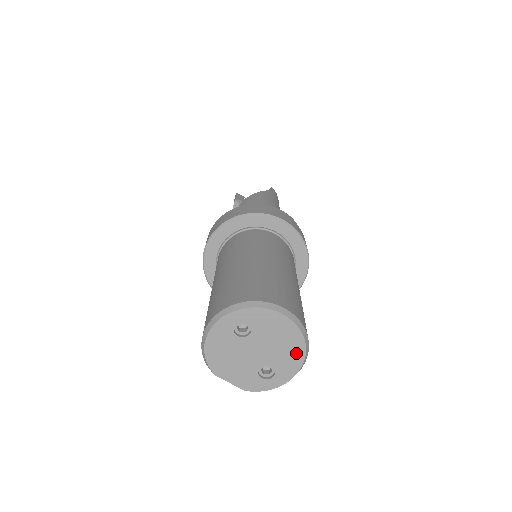
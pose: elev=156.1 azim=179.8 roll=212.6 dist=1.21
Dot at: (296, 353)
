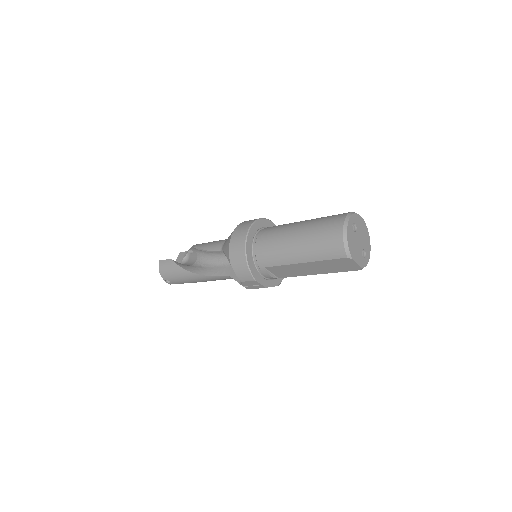
Dot at: (368, 240)
